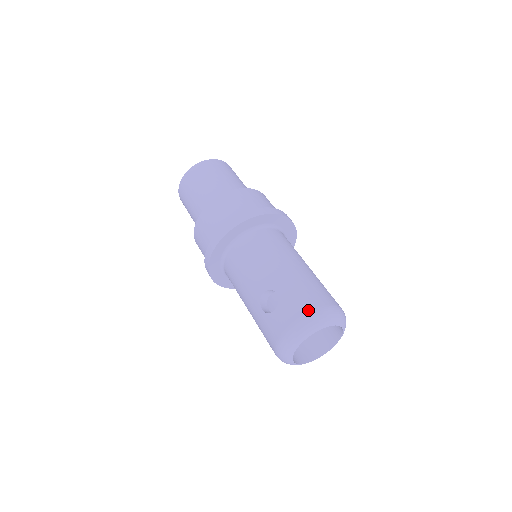
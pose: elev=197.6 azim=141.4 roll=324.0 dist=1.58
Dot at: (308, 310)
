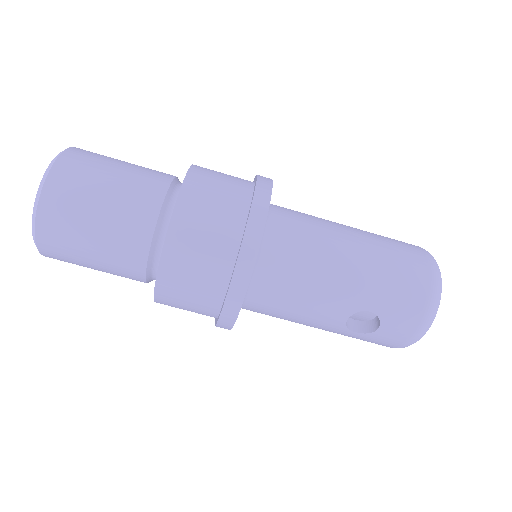
Dot at: (423, 304)
